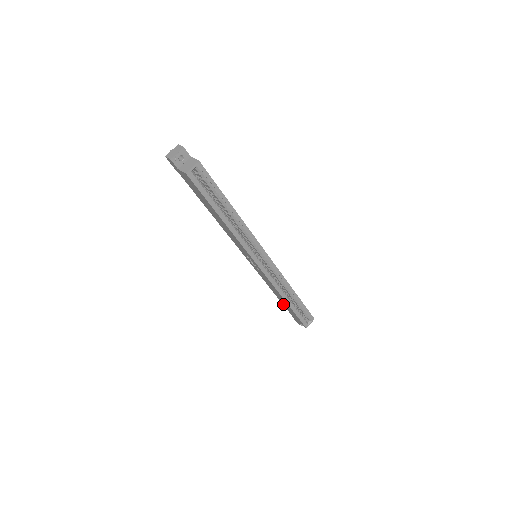
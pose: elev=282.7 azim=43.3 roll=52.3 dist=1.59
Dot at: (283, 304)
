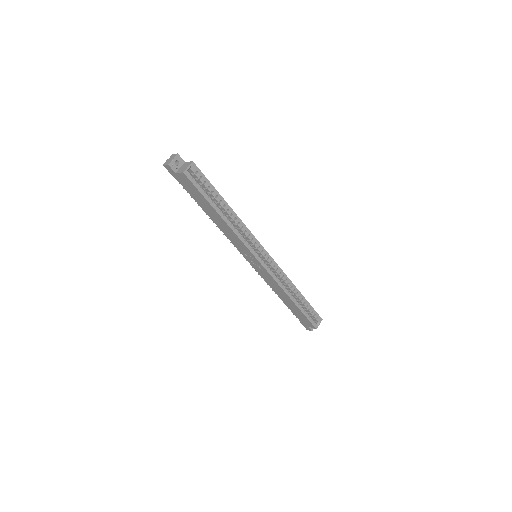
Dot at: (290, 308)
